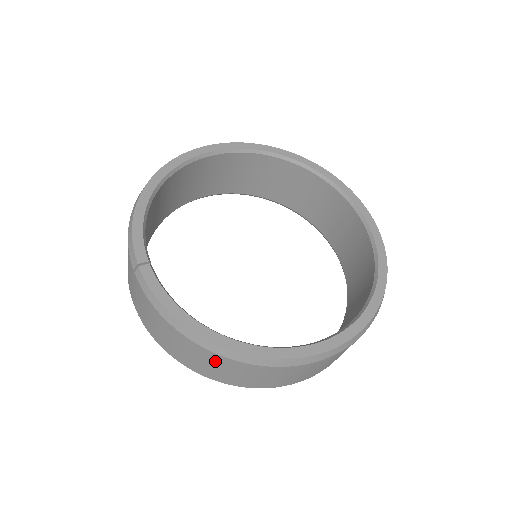
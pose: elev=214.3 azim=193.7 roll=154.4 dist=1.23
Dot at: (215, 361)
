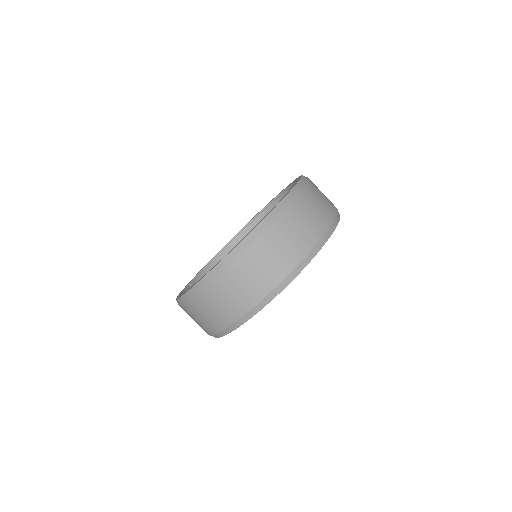
Dot at: (189, 313)
